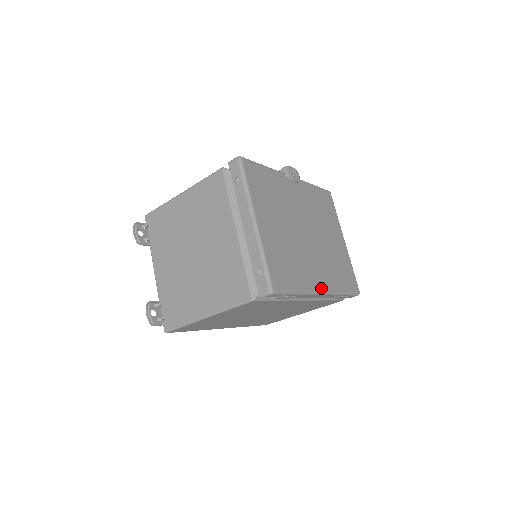
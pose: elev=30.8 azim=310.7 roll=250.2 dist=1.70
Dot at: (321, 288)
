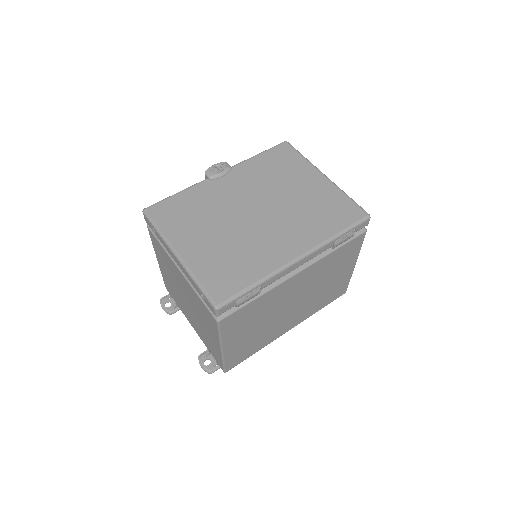
Dot at: (294, 255)
